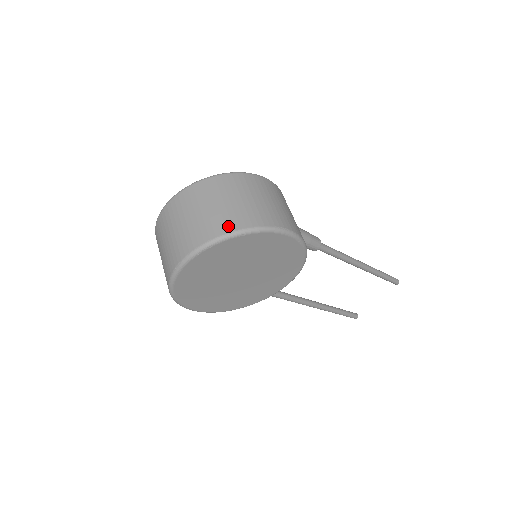
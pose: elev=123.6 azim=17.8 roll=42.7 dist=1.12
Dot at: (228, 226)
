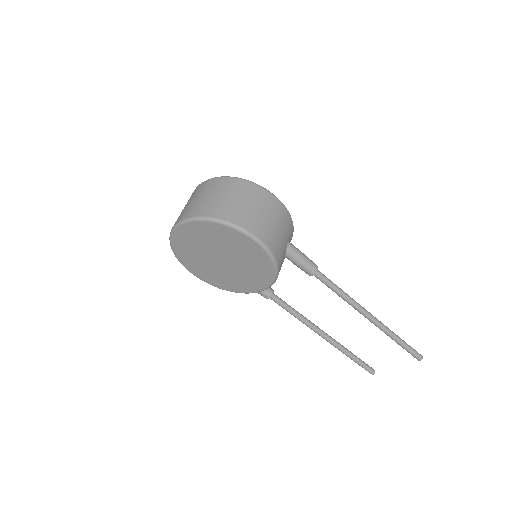
Dot at: (208, 212)
